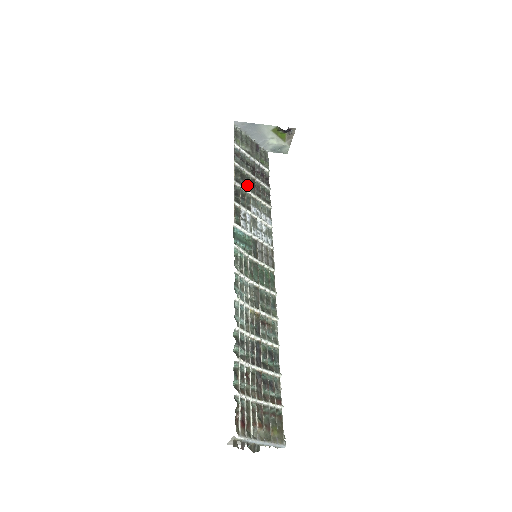
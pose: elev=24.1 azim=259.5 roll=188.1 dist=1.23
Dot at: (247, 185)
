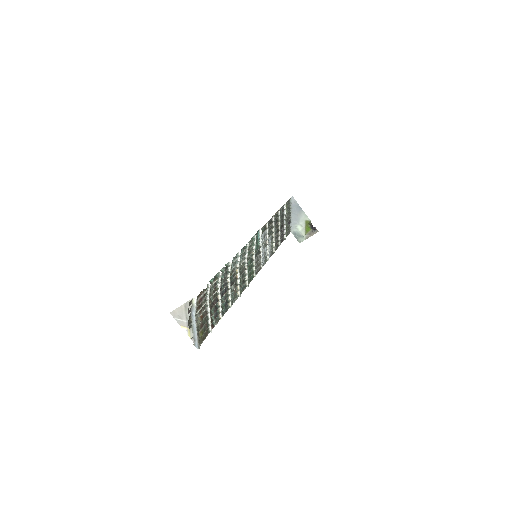
Dot at: (275, 227)
